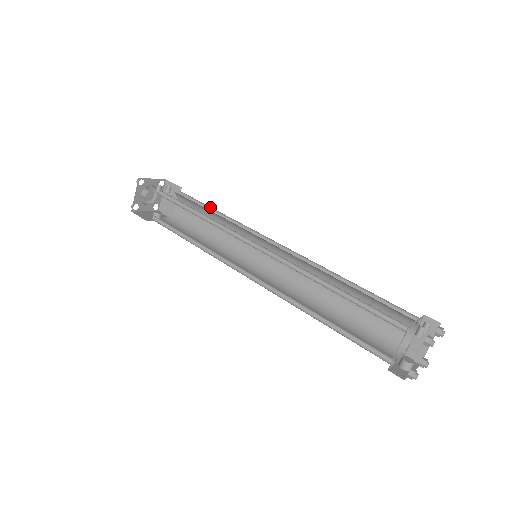
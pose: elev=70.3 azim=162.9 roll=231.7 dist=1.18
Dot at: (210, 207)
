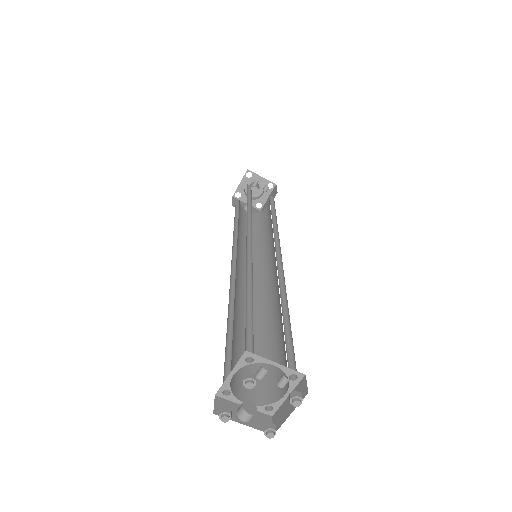
Dot at: occluded
